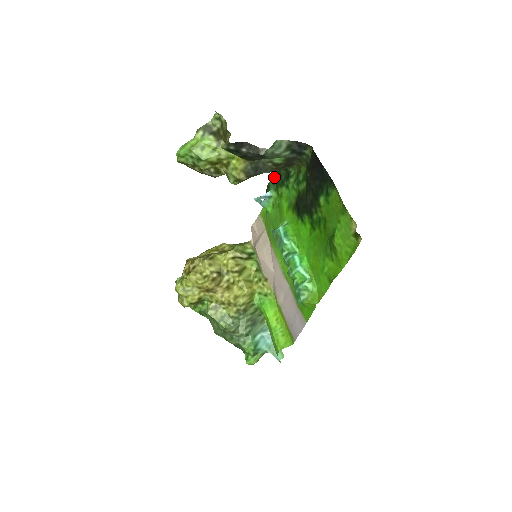
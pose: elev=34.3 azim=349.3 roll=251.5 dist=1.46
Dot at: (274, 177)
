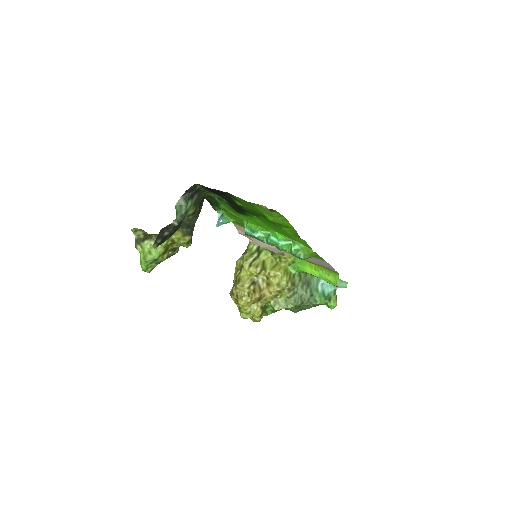
Dot at: (210, 203)
